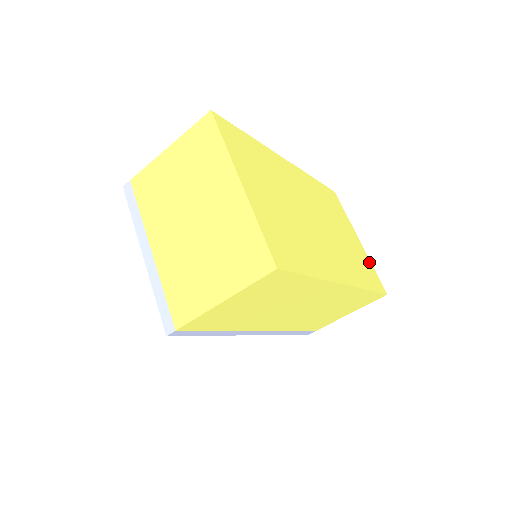
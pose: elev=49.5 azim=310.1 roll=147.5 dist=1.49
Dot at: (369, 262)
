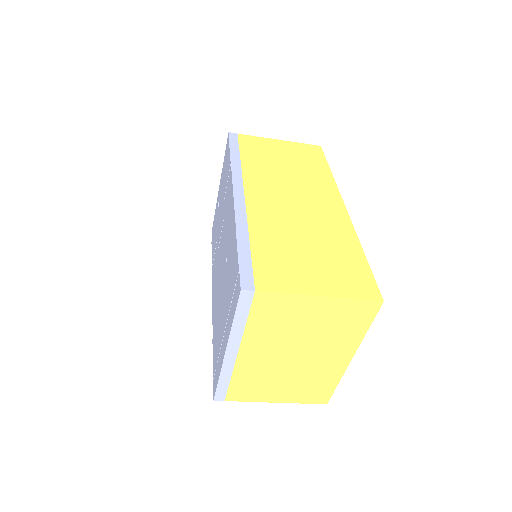
Dot at: occluded
